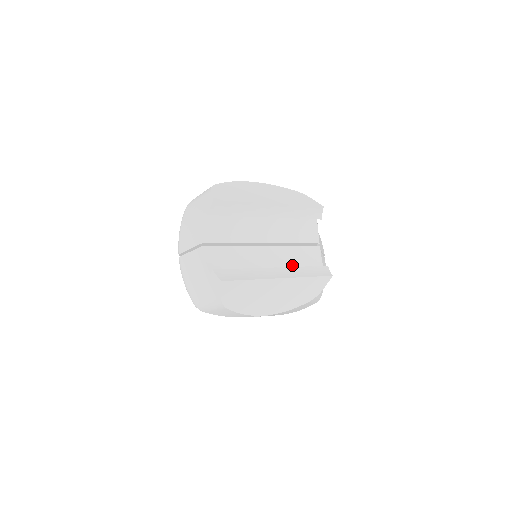
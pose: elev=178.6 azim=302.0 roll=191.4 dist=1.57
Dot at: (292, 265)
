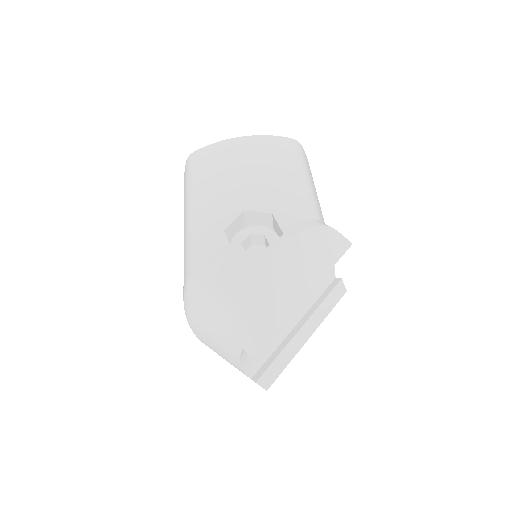
Dot at: (311, 300)
